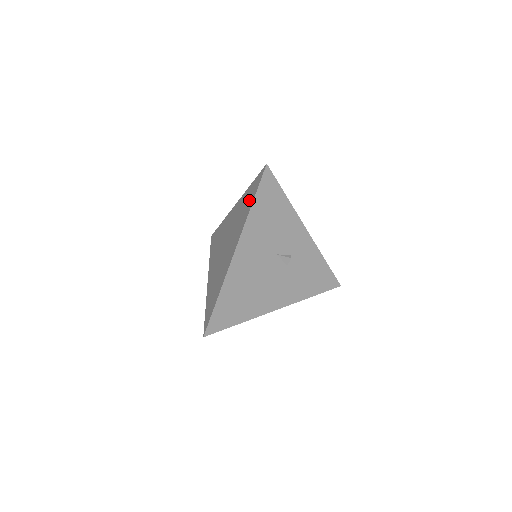
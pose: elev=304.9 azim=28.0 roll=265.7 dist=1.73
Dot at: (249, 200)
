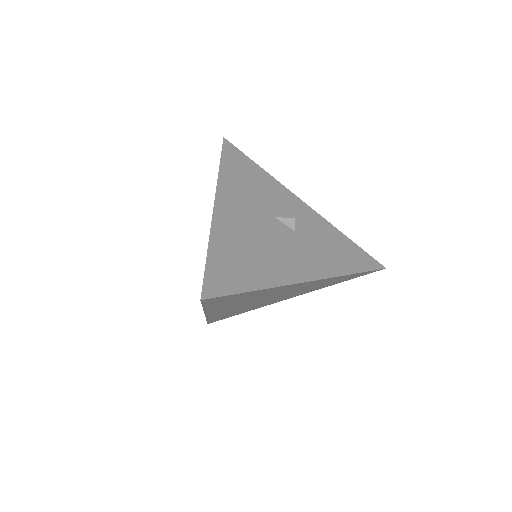
Dot at: occluded
